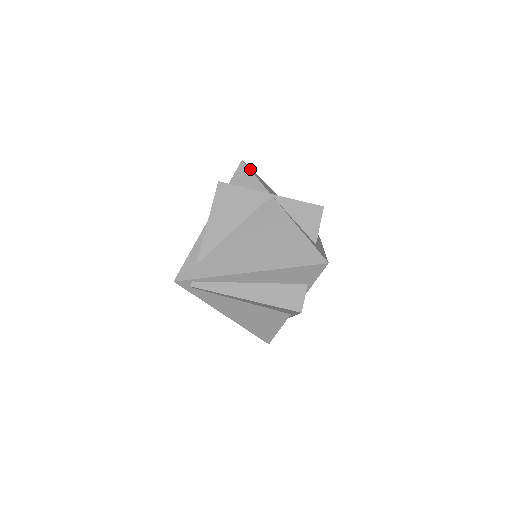
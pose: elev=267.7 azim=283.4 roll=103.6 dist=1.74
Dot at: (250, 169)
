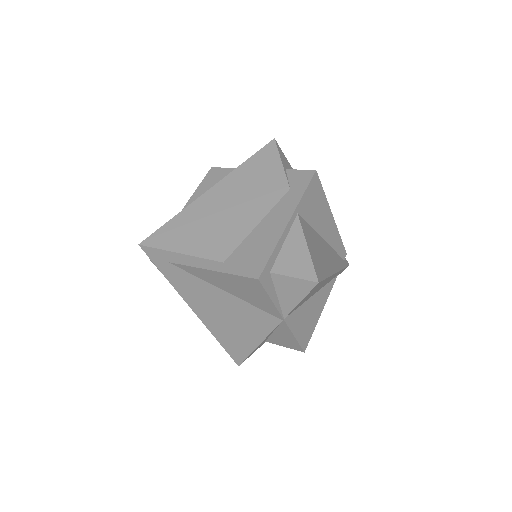
Dot at: occluded
